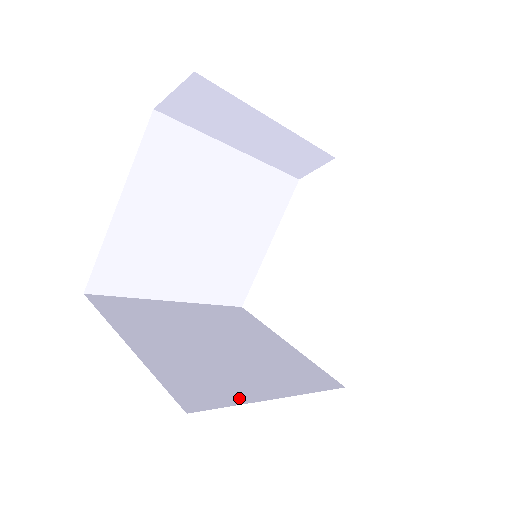
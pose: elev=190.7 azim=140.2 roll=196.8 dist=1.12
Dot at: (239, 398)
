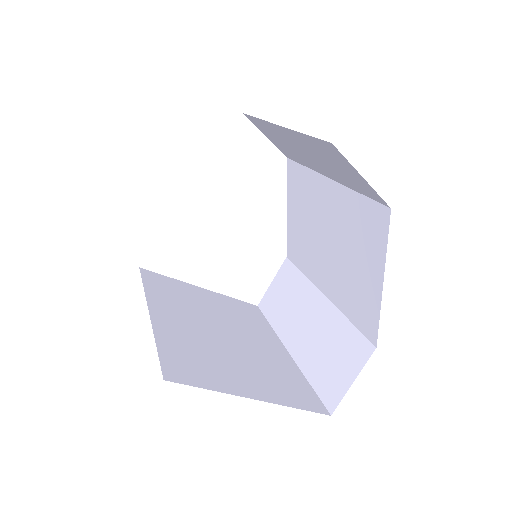
Dot at: (300, 376)
